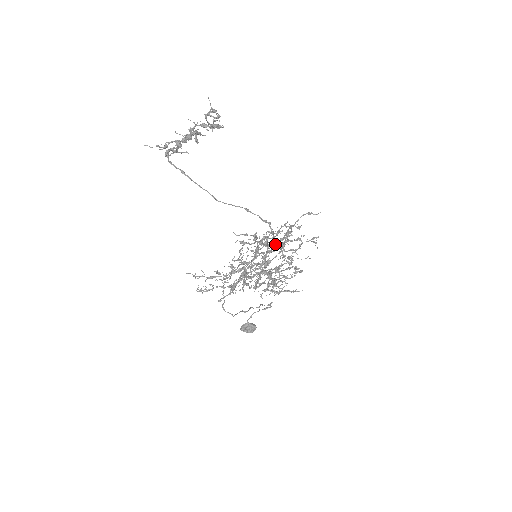
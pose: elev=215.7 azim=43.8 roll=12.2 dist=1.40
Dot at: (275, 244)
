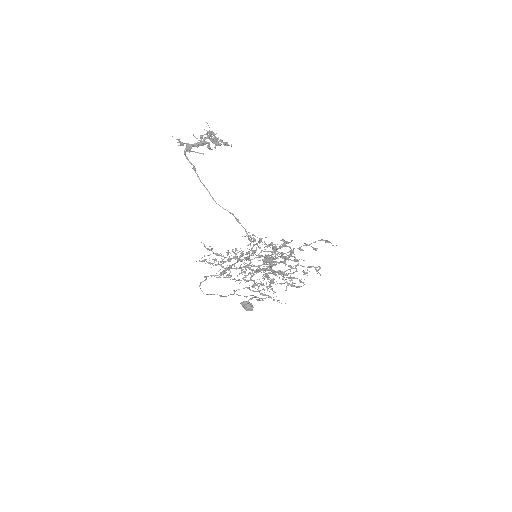
Dot at: (268, 255)
